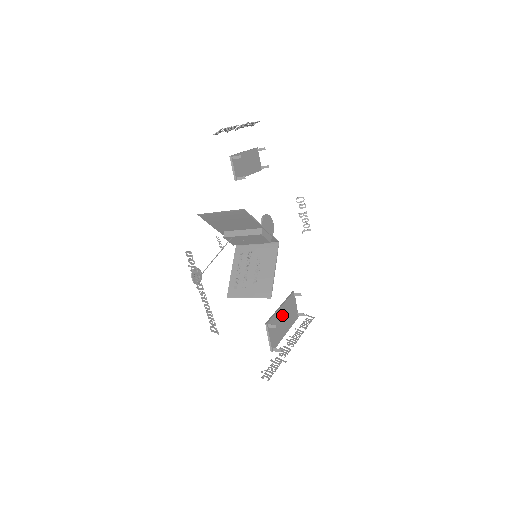
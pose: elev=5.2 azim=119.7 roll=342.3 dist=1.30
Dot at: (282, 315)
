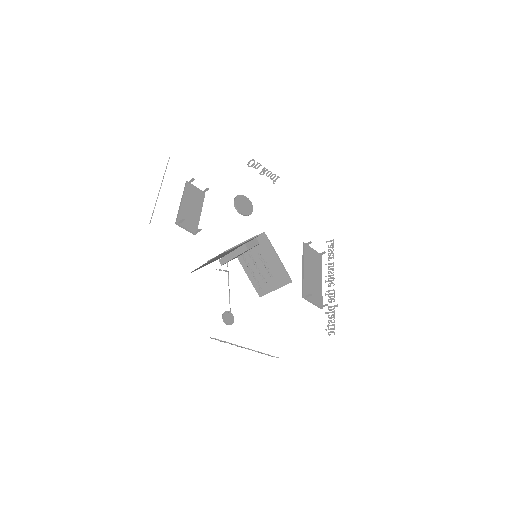
Dot at: (309, 273)
